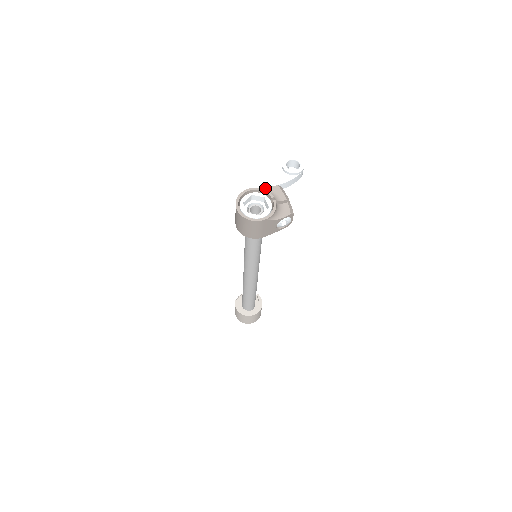
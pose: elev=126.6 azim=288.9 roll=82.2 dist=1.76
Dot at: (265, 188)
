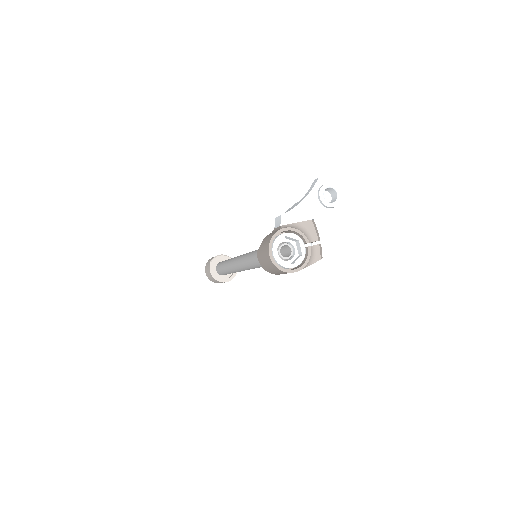
Dot at: (298, 222)
